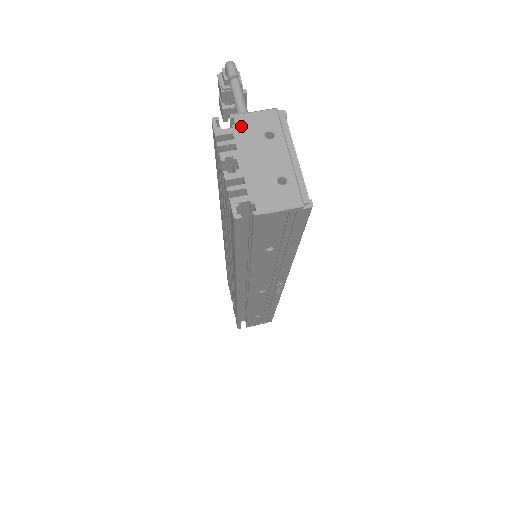
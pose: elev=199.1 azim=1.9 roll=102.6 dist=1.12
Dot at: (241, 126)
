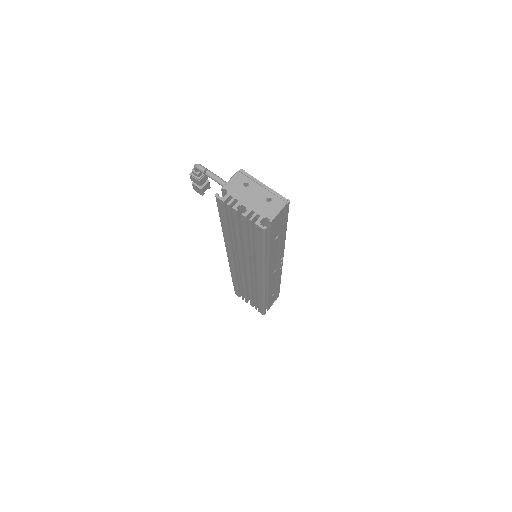
Dot at: (231, 189)
